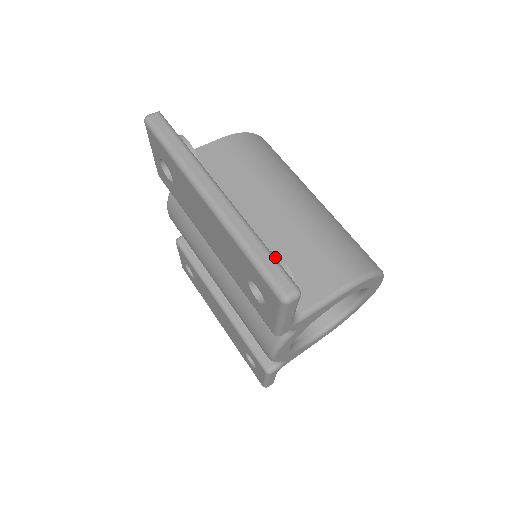
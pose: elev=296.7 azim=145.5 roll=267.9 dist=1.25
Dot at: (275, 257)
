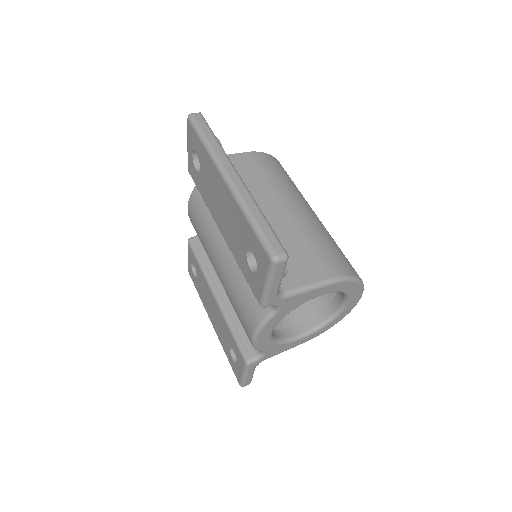
Dot at: occluded
